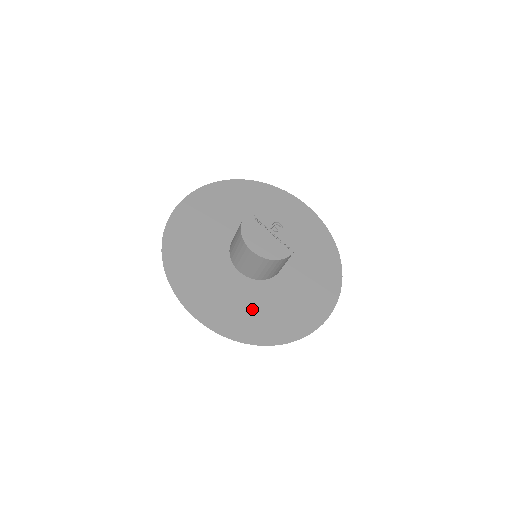
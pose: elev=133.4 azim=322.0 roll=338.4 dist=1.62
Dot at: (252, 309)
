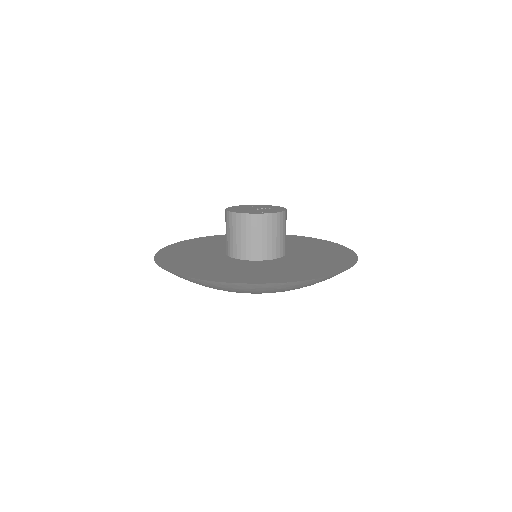
Dot at: (210, 266)
